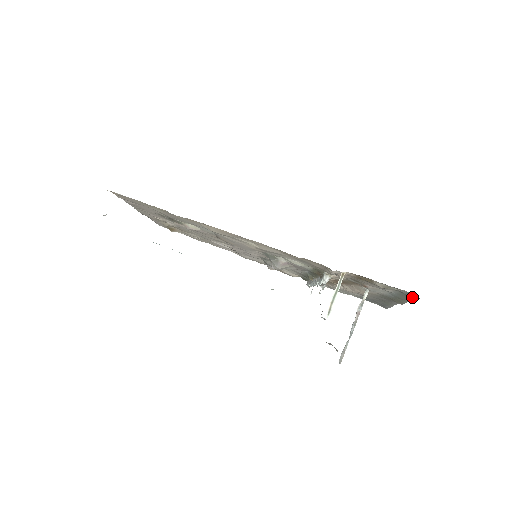
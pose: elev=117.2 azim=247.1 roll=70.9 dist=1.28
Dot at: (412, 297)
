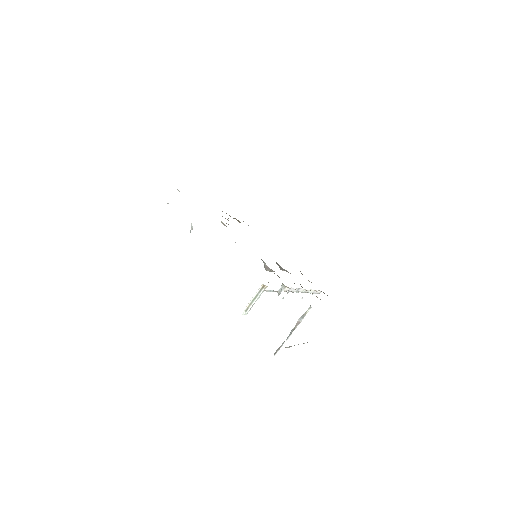
Dot at: occluded
